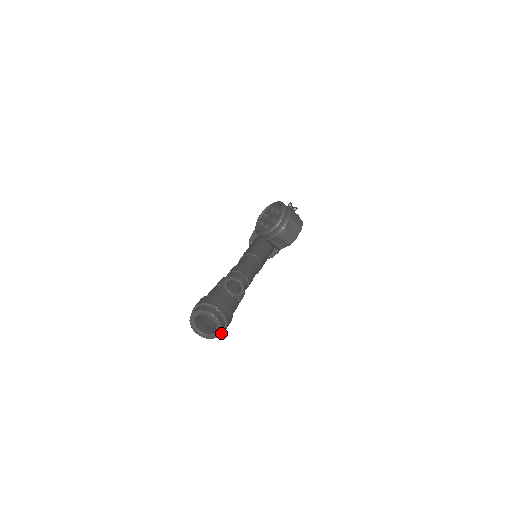
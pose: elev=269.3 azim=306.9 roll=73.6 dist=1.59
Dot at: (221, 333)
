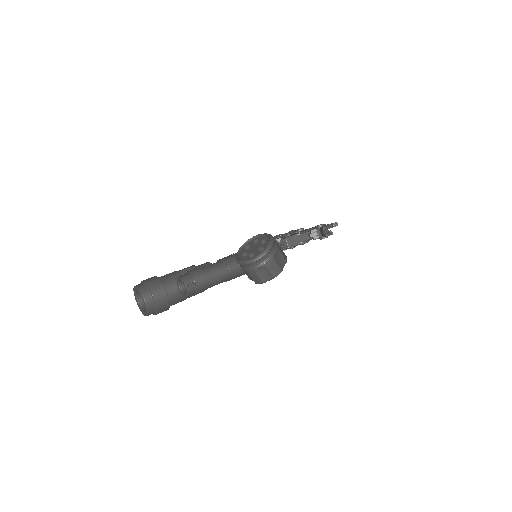
Dot at: (153, 314)
